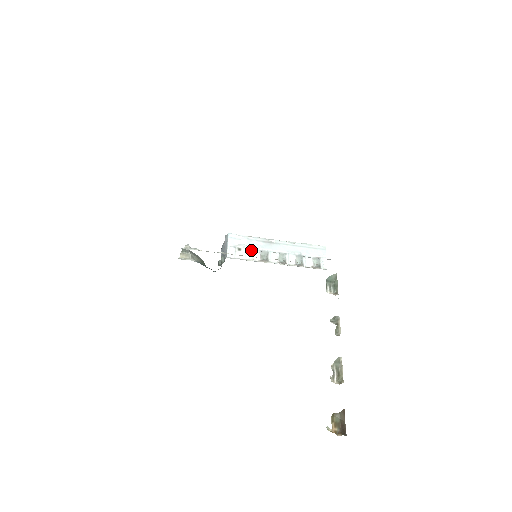
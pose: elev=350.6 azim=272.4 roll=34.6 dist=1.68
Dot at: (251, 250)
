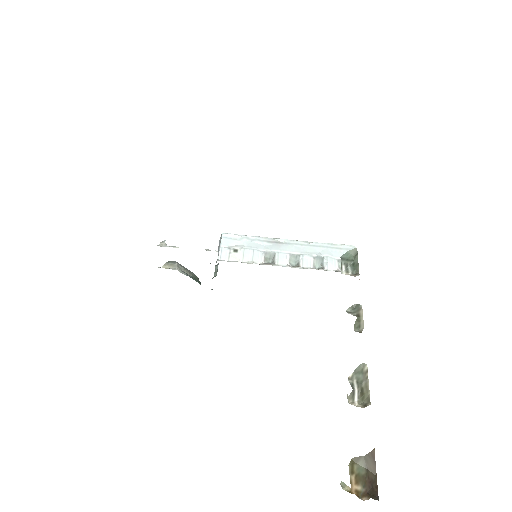
Dot at: (251, 251)
